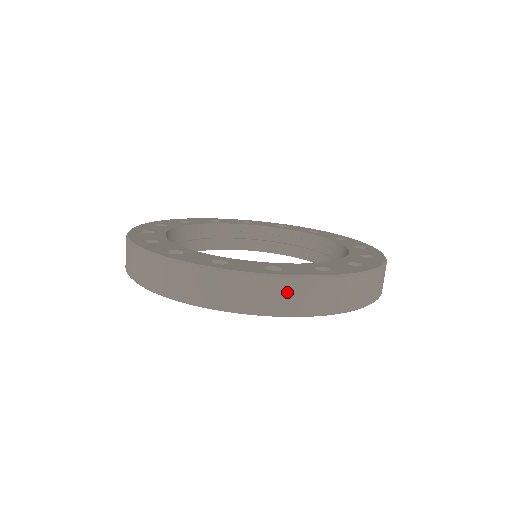
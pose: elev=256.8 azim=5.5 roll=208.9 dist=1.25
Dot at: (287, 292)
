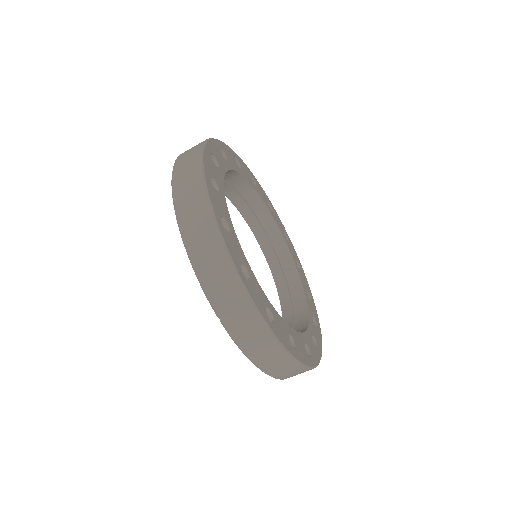
Dot at: occluded
